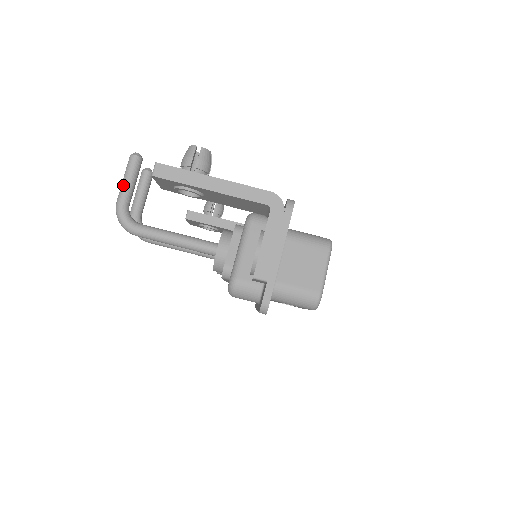
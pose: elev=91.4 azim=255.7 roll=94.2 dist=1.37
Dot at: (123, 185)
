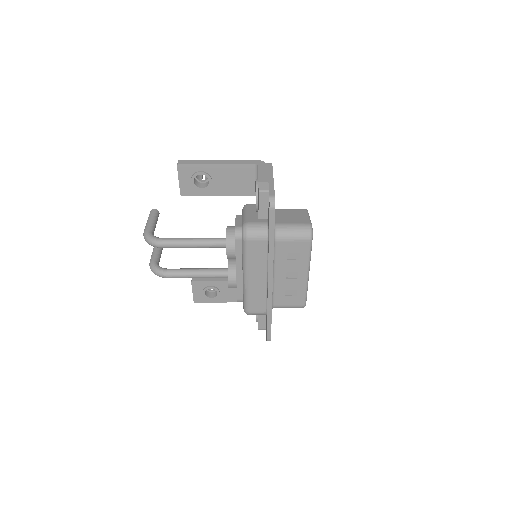
Dot at: (148, 222)
